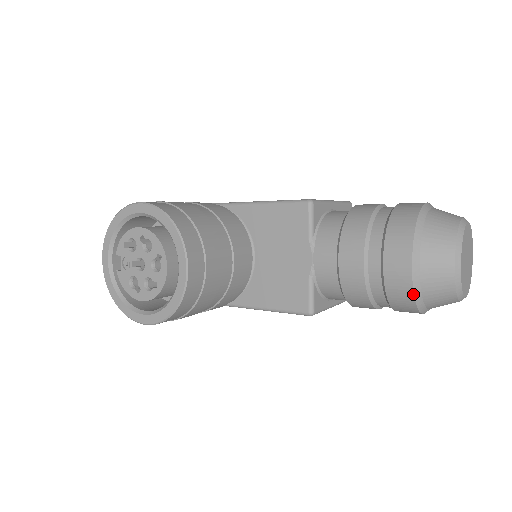
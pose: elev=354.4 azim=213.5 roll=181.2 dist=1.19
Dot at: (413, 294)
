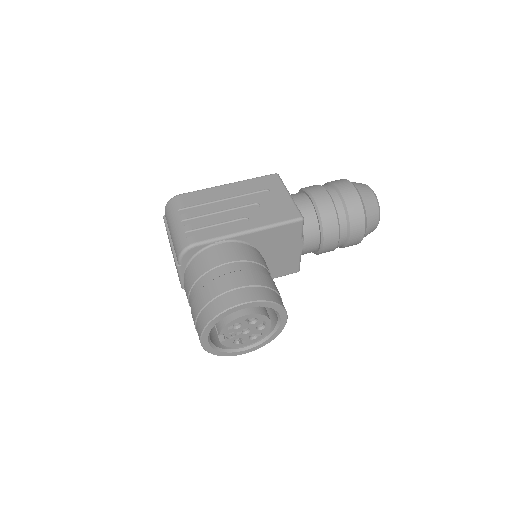
Dot at: occluded
